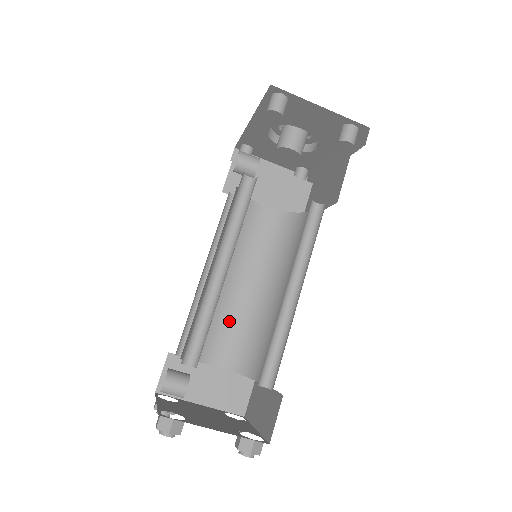
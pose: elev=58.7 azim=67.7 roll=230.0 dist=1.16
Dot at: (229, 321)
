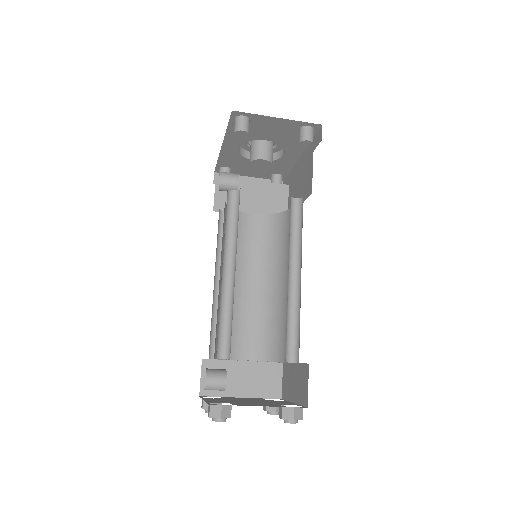
Dot at: (247, 319)
